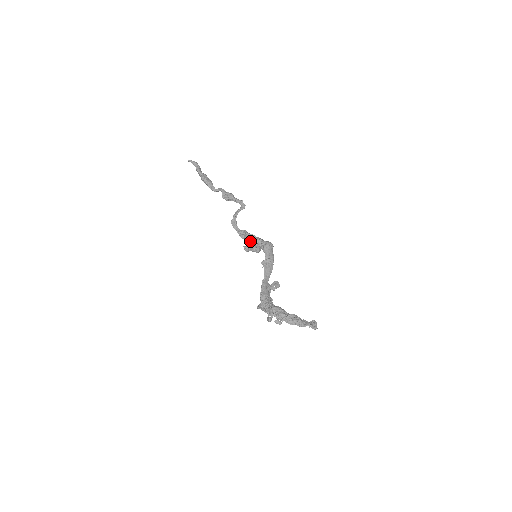
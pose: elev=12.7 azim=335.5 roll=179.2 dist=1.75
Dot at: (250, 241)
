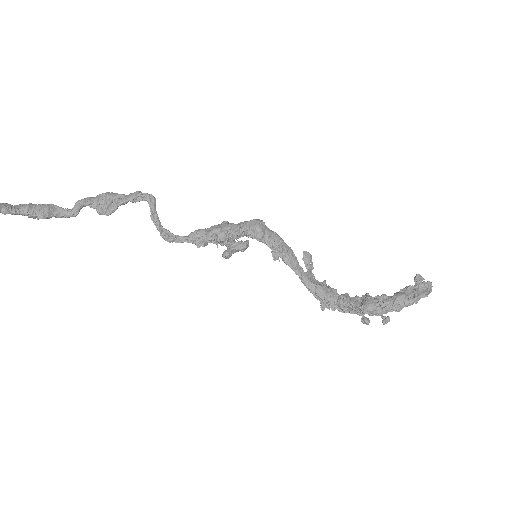
Dot at: occluded
